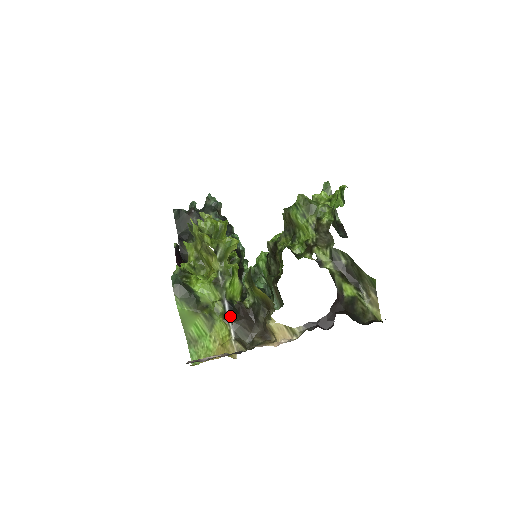
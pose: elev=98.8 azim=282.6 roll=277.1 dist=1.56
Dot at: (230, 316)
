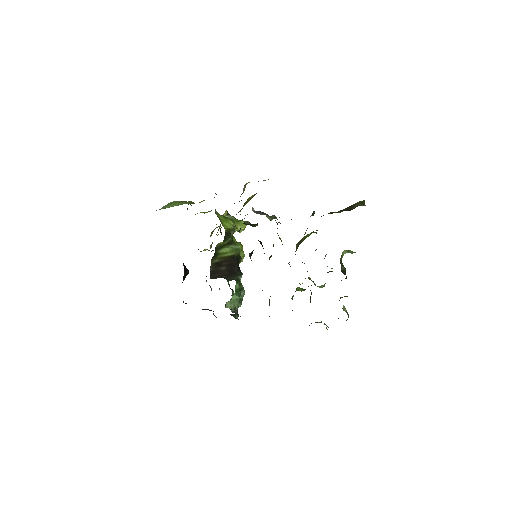
Dot at: occluded
